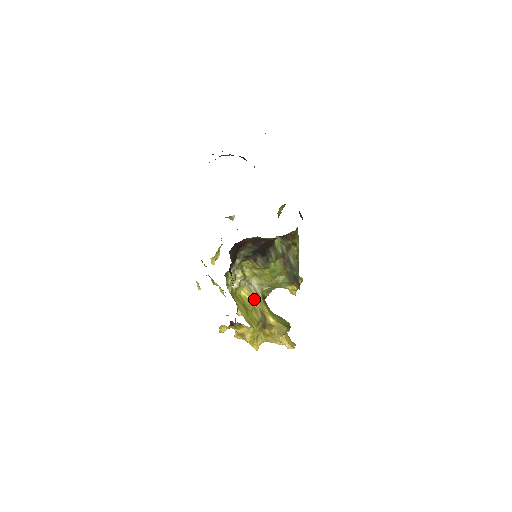
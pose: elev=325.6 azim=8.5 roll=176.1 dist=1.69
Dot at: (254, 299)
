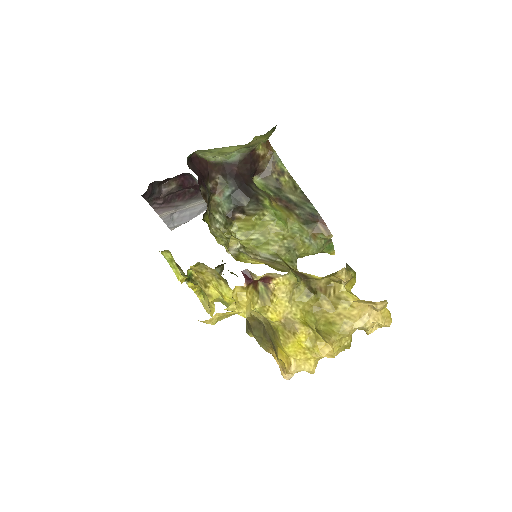
Dot at: (273, 264)
